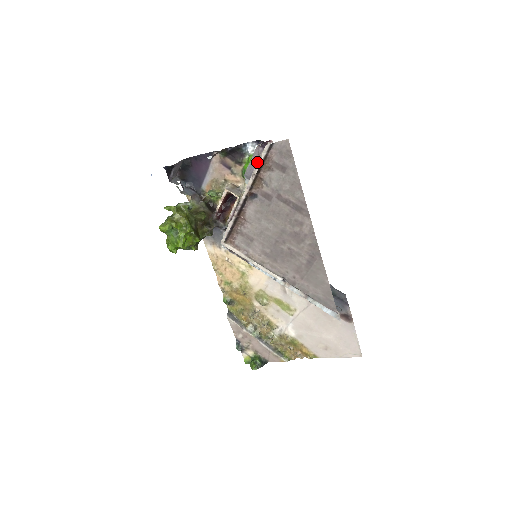
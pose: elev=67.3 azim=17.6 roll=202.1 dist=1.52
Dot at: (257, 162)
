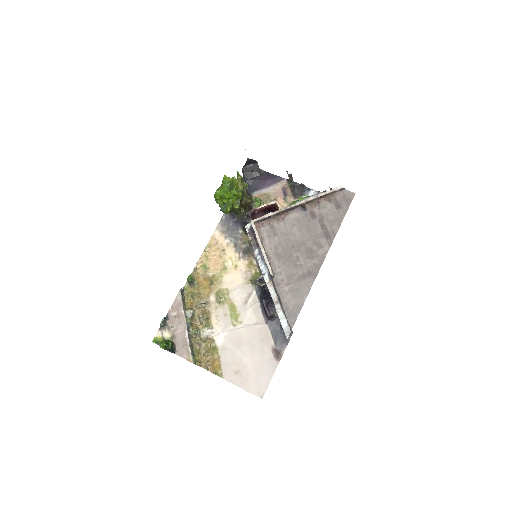
Dot at: occluded
